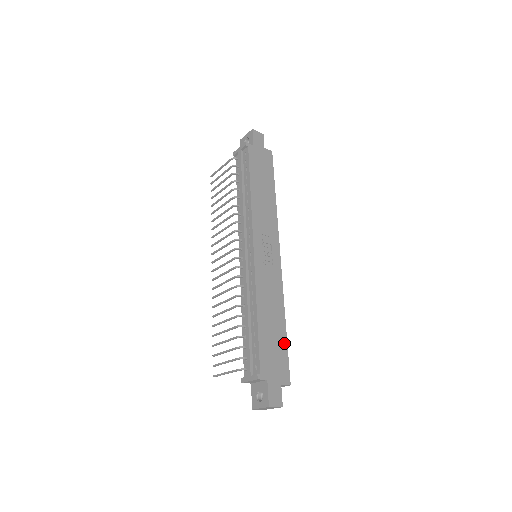
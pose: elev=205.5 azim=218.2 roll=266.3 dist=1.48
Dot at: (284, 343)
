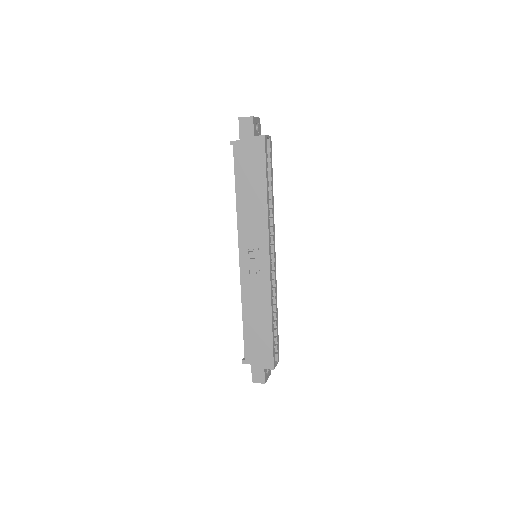
Dot at: (269, 338)
